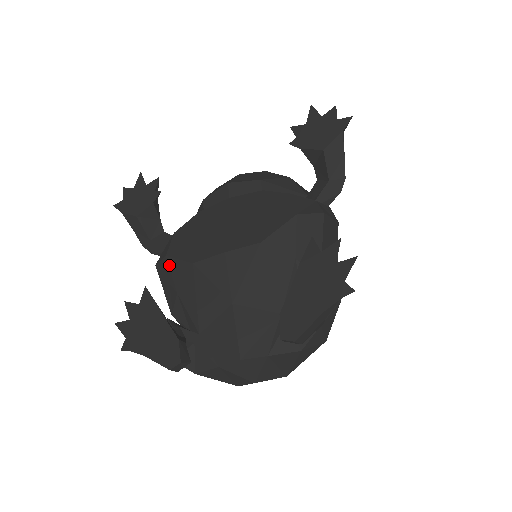
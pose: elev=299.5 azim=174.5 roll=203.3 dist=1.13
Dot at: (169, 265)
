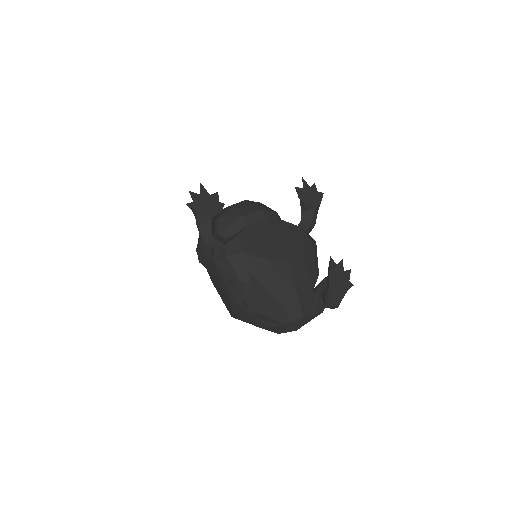
Dot at: (247, 259)
